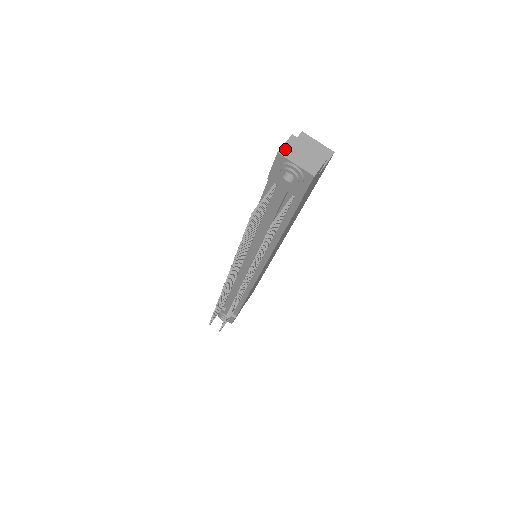
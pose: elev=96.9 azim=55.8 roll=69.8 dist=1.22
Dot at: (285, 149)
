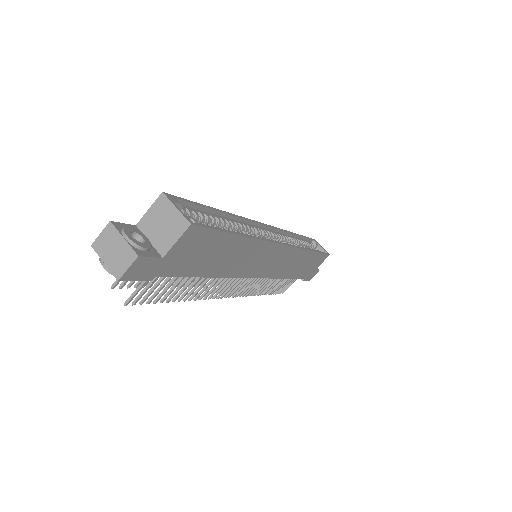
Dot at: (99, 241)
